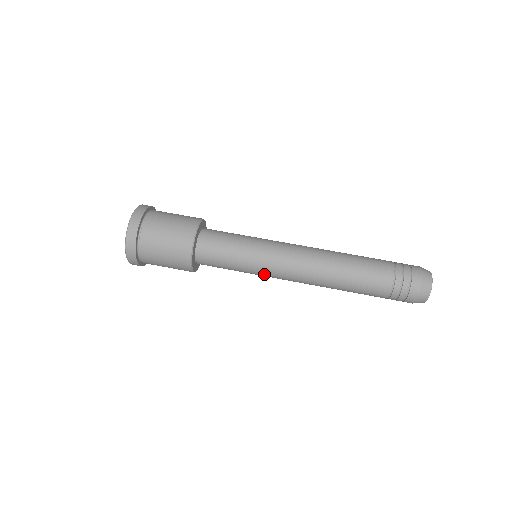
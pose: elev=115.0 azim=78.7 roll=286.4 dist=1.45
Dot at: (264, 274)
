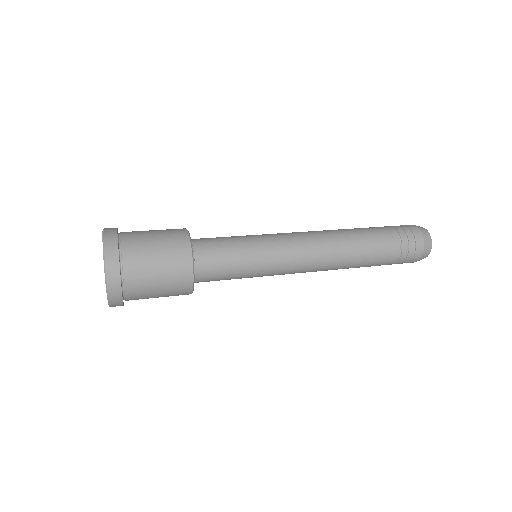
Dot at: (273, 274)
